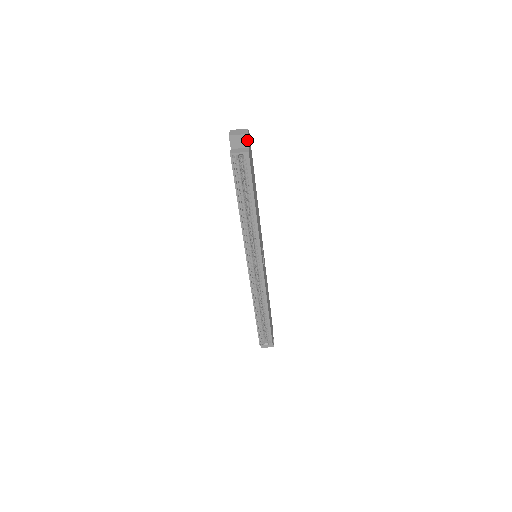
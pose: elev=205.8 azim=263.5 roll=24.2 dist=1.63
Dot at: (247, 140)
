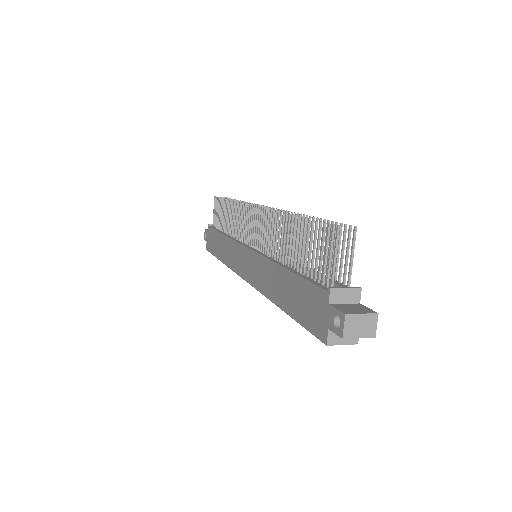
Dot at: occluded
